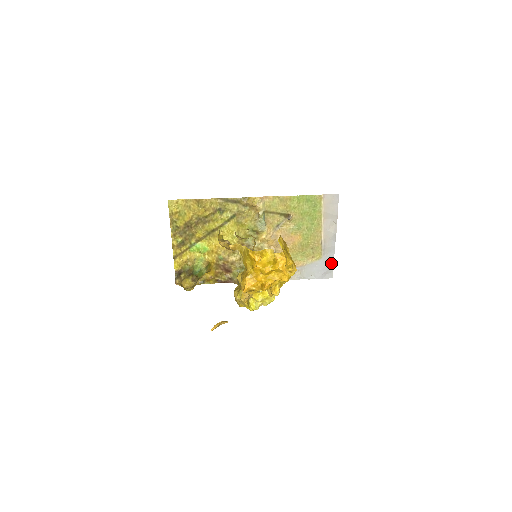
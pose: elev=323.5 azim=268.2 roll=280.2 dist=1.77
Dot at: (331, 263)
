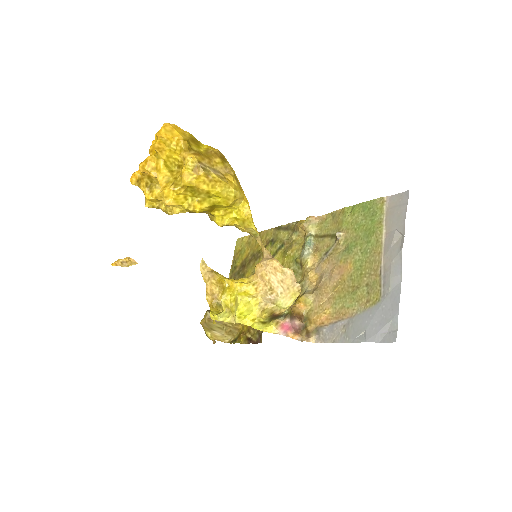
Dot at: (395, 310)
